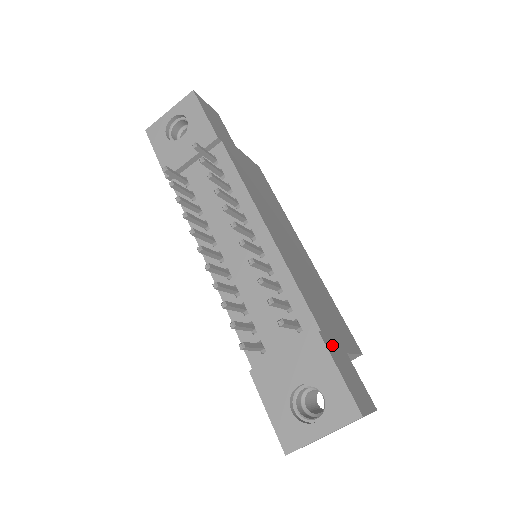
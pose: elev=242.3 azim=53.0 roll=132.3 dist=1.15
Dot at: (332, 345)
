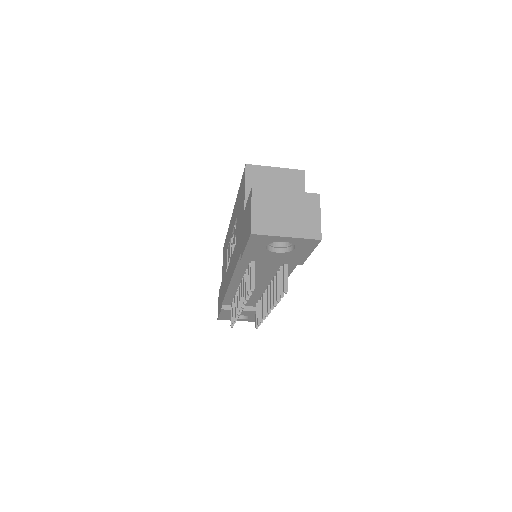
Dot at: occluded
